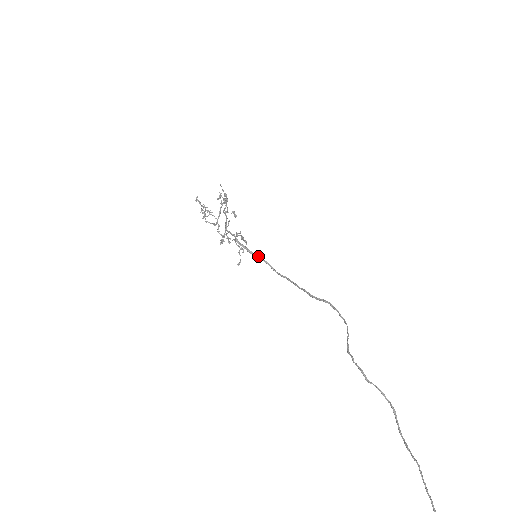
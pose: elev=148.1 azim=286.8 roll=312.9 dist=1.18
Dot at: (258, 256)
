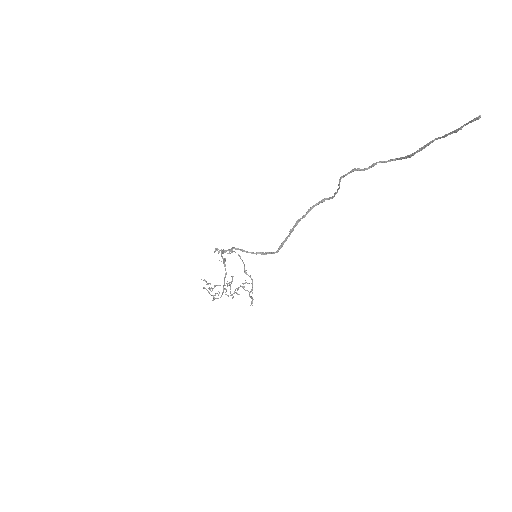
Dot at: (257, 252)
